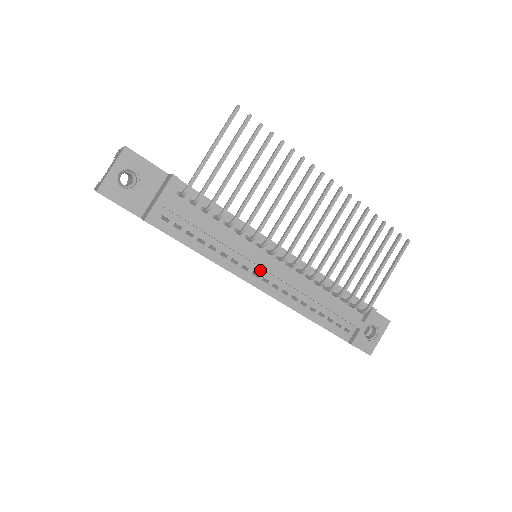
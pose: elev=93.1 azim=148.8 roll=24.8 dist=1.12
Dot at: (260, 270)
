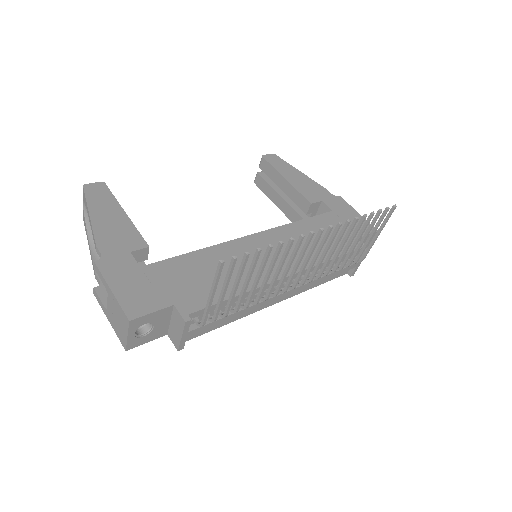
Dot at: occluded
